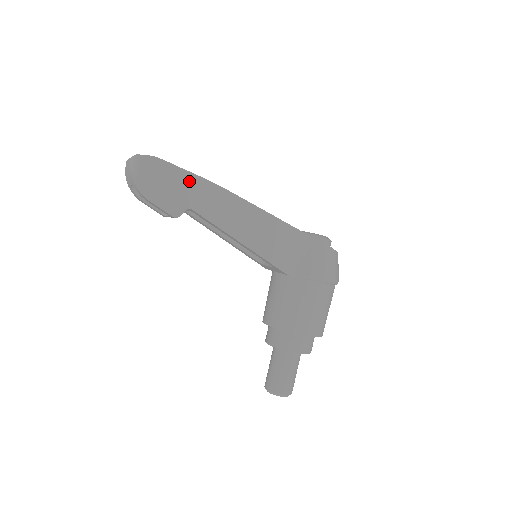
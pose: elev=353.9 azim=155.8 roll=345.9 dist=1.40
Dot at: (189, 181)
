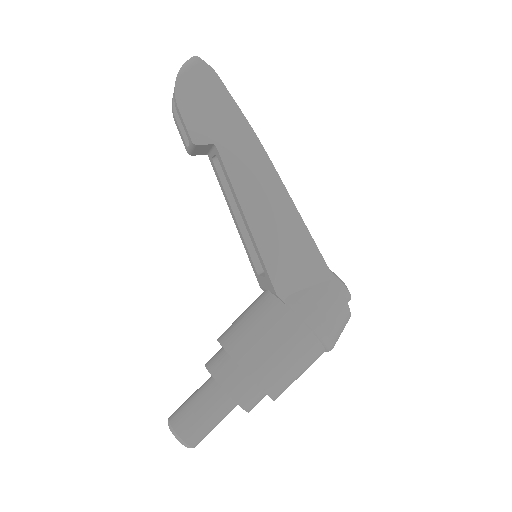
Dot at: (233, 118)
